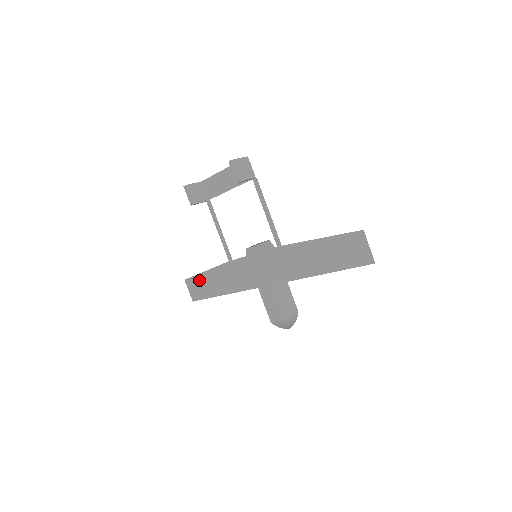
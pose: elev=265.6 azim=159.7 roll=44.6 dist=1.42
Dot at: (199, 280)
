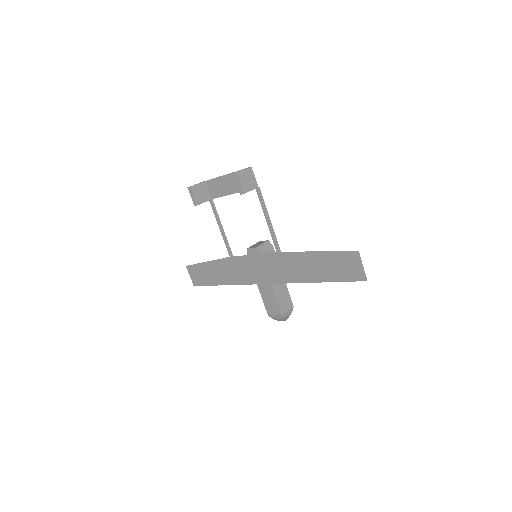
Dot at: (200, 268)
